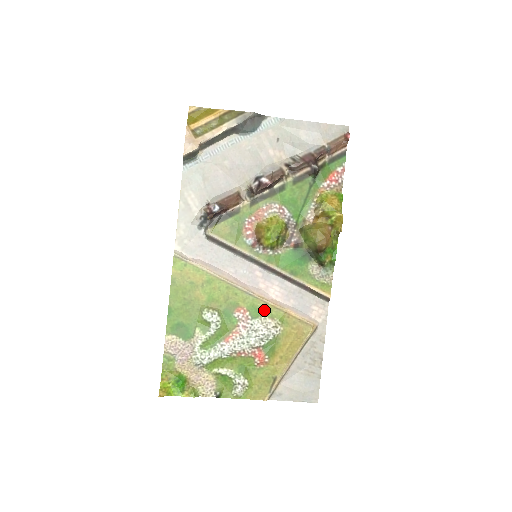
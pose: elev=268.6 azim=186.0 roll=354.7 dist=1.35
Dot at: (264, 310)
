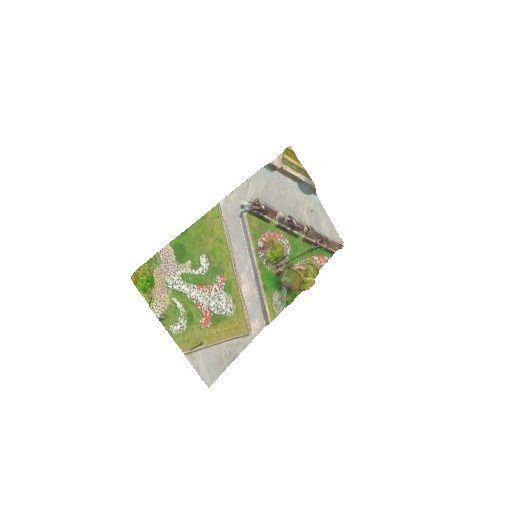
Dot at: (233, 292)
